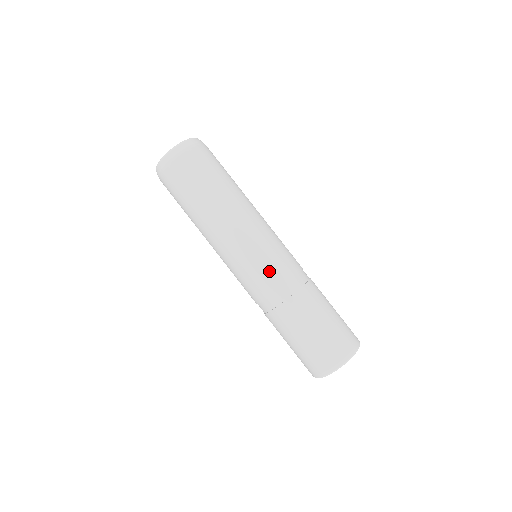
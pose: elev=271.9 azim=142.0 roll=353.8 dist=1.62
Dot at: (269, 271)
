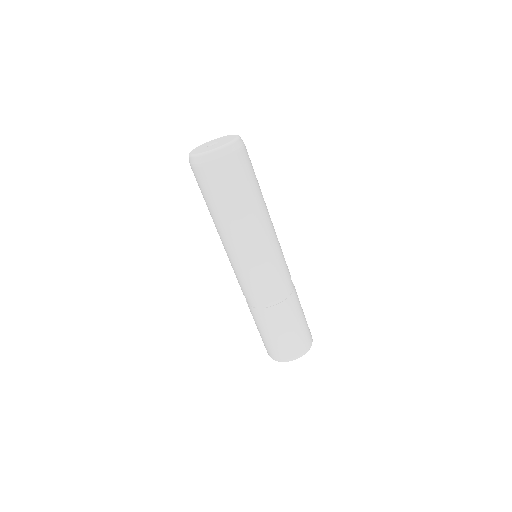
Dot at: (283, 271)
